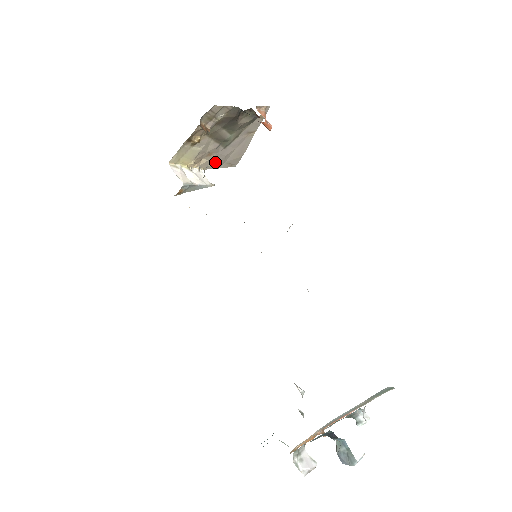
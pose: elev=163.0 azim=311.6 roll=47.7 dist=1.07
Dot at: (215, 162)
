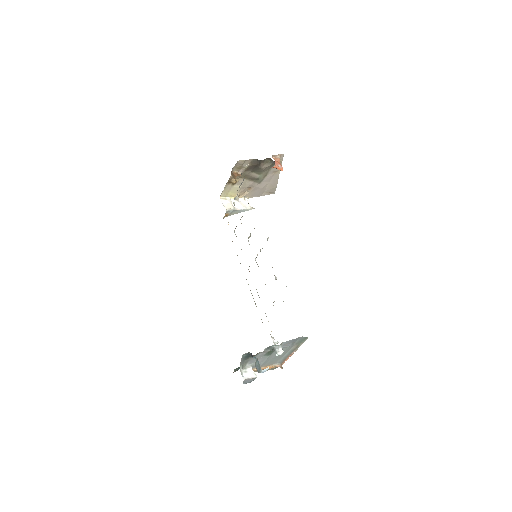
Dot at: (256, 193)
